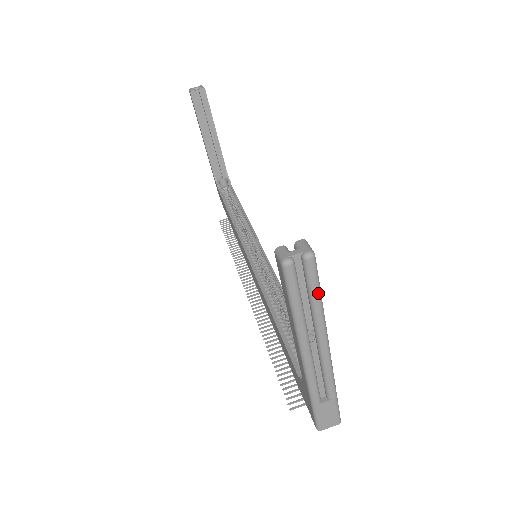
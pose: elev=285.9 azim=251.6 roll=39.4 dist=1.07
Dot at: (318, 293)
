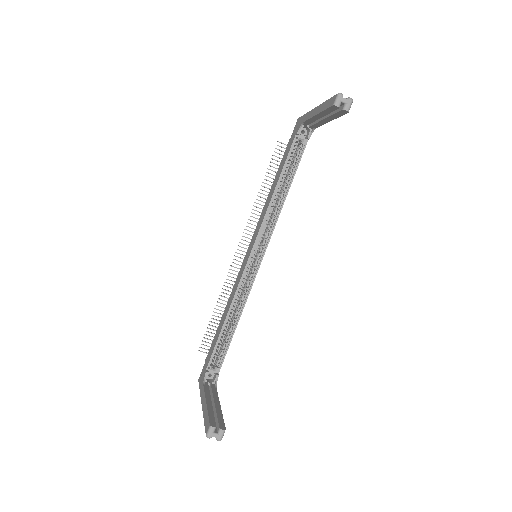
Dot at: occluded
